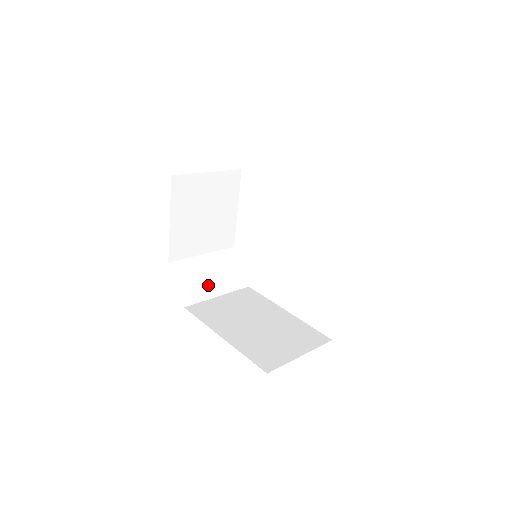
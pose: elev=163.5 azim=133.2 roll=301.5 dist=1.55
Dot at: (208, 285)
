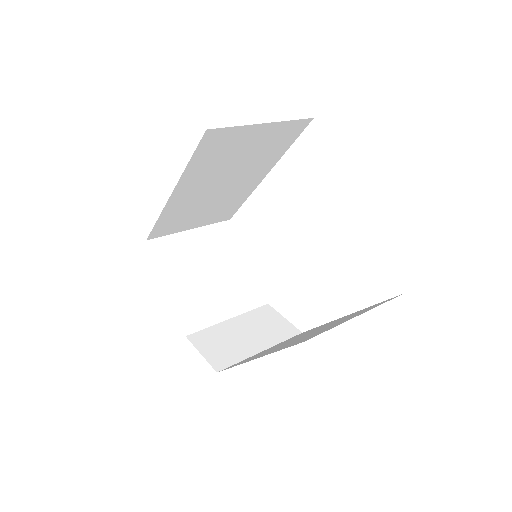
Dot at: (244, 344)
